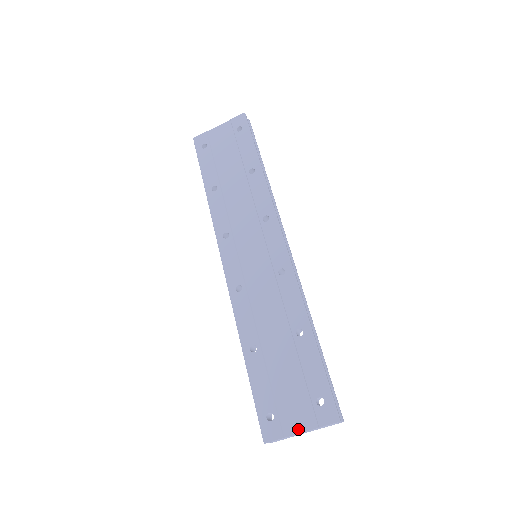
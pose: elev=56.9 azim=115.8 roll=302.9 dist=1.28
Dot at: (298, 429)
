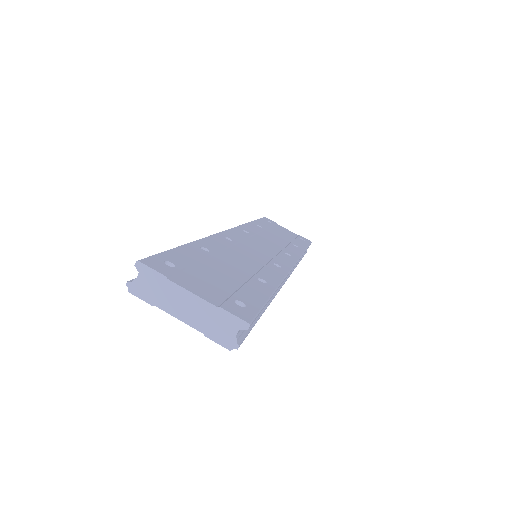
Dot at: (192, 289)
